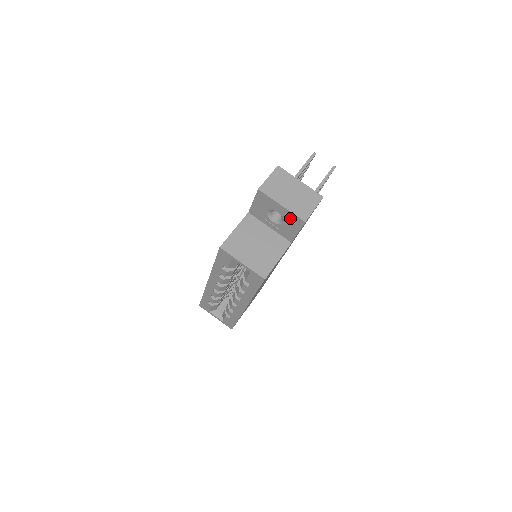
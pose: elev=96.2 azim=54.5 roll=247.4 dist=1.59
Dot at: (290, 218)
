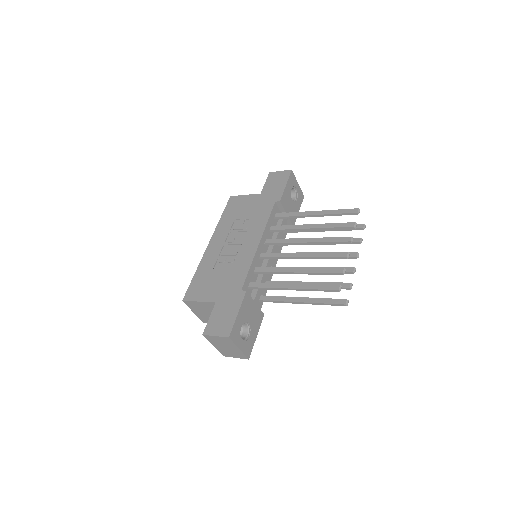
Dot at: occluded
